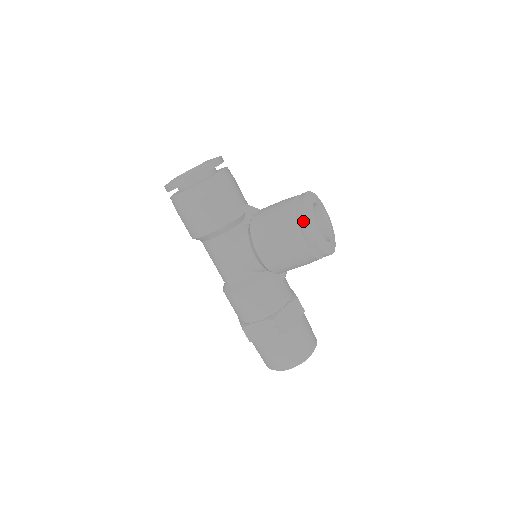
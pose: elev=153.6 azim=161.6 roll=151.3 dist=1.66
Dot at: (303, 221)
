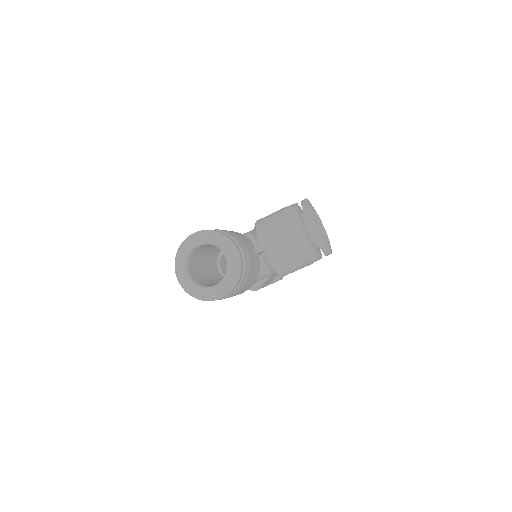
Dot at: (325, 252)
